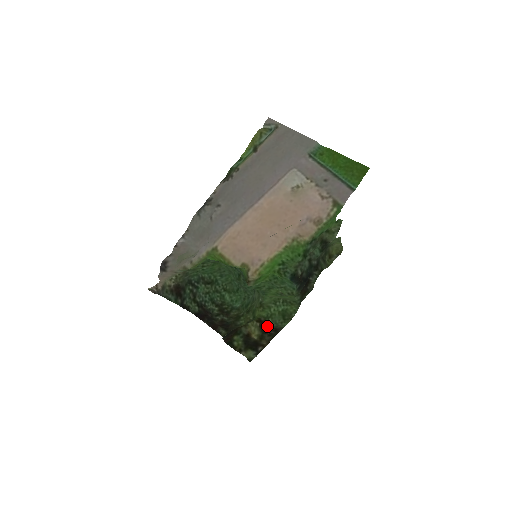
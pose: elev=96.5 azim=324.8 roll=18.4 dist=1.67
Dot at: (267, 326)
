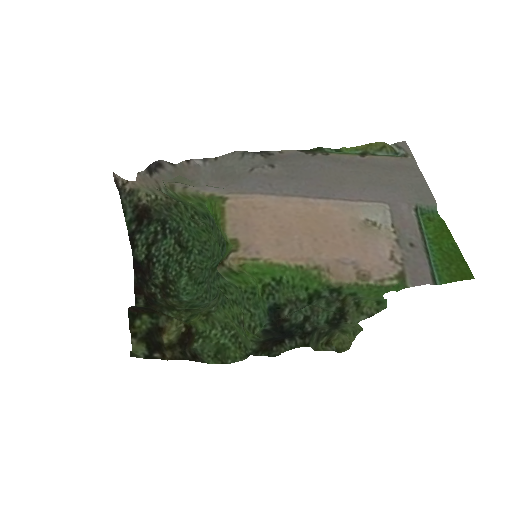
Dot at: (190, 343)
